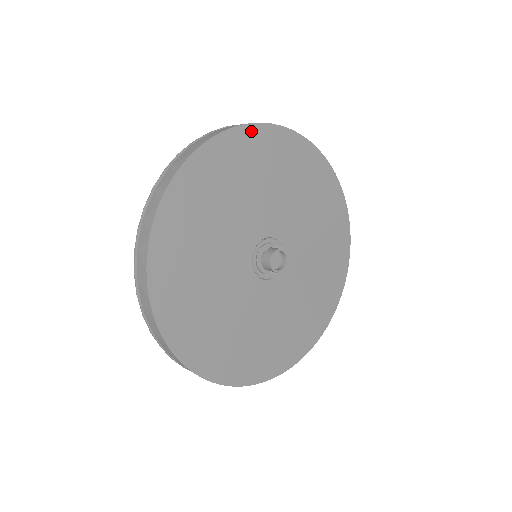
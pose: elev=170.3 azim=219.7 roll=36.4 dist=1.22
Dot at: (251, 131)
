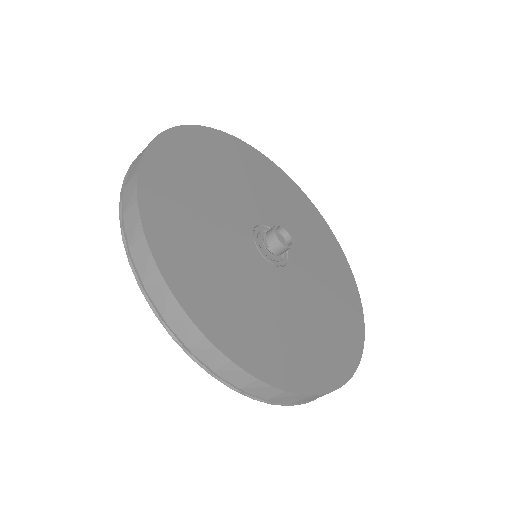
Dot at: (180, 133)
